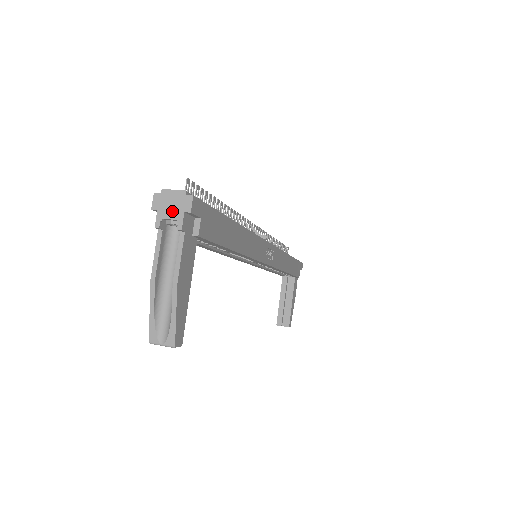
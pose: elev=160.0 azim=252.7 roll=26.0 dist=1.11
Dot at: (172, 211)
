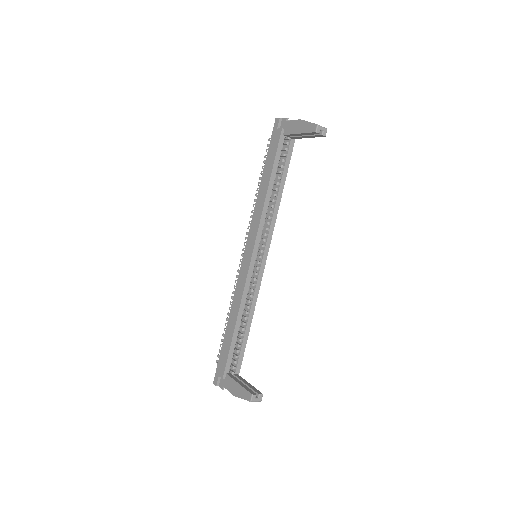
Dot at: occluded
